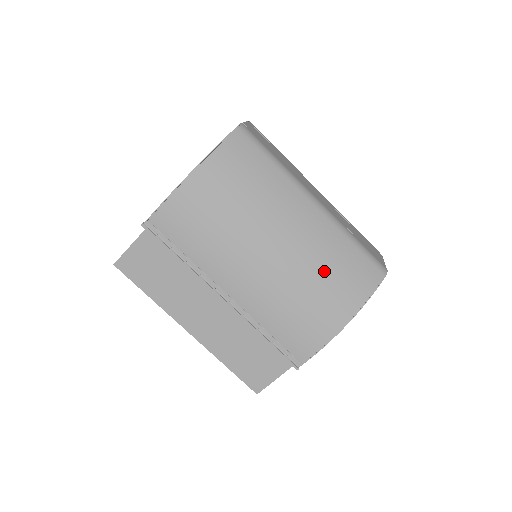
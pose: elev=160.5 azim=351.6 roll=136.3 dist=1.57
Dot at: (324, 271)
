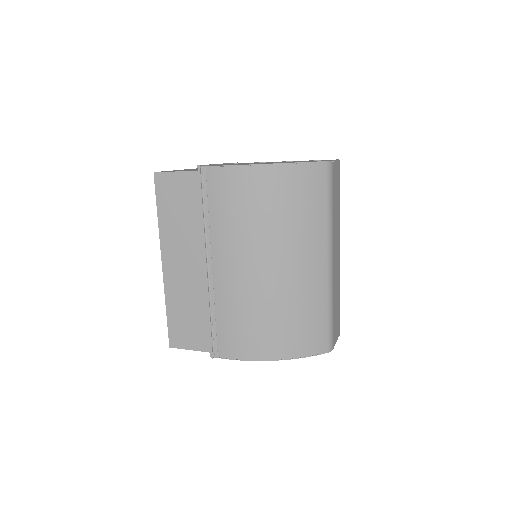
Dot at: (291, 313)
